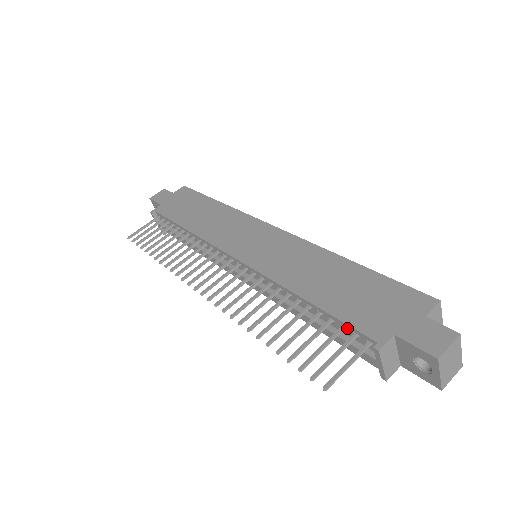
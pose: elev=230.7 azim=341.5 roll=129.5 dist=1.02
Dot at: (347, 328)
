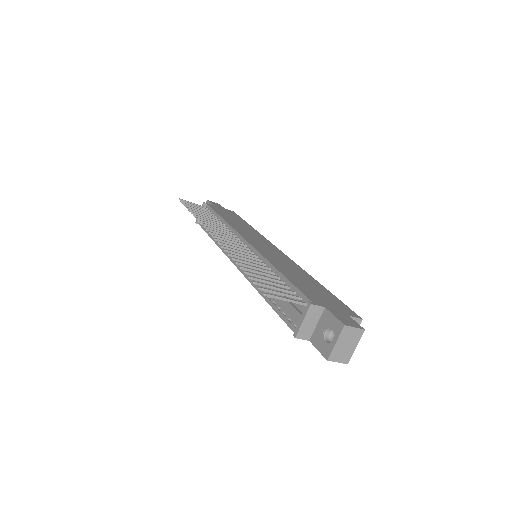
Dot at: (296, 293)
